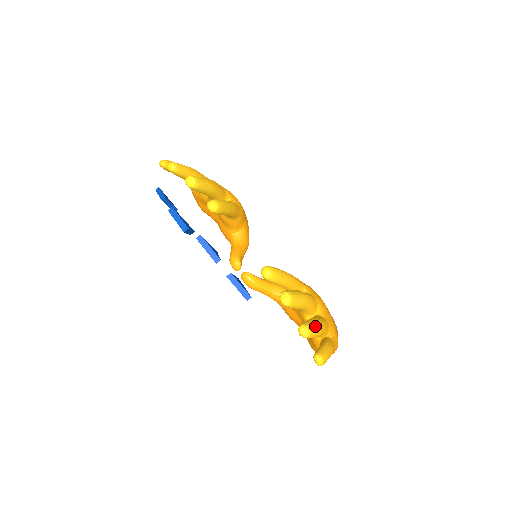
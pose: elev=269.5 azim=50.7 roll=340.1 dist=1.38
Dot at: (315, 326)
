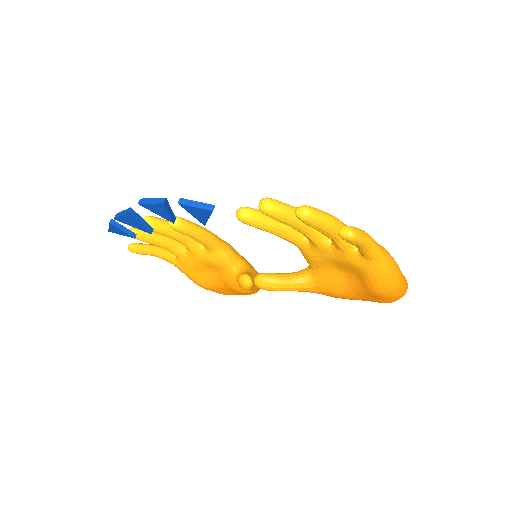
Dot at: (316, 209)
